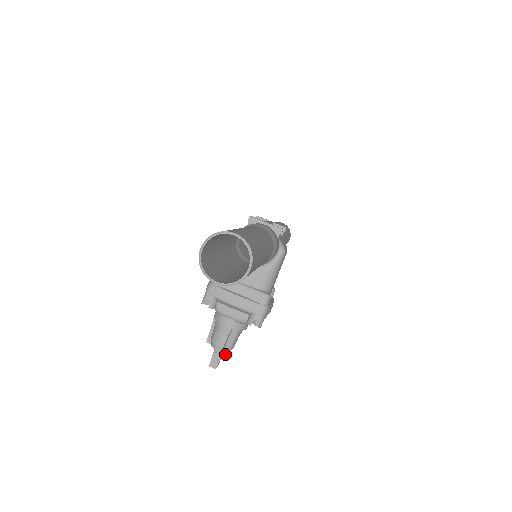
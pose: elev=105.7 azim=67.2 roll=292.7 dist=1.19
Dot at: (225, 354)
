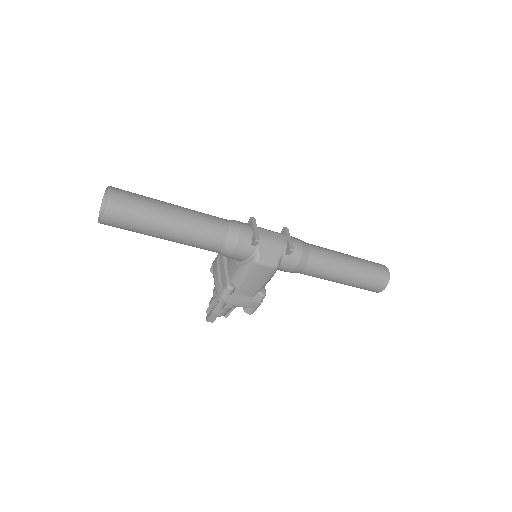
Dot at: (207, 313)
